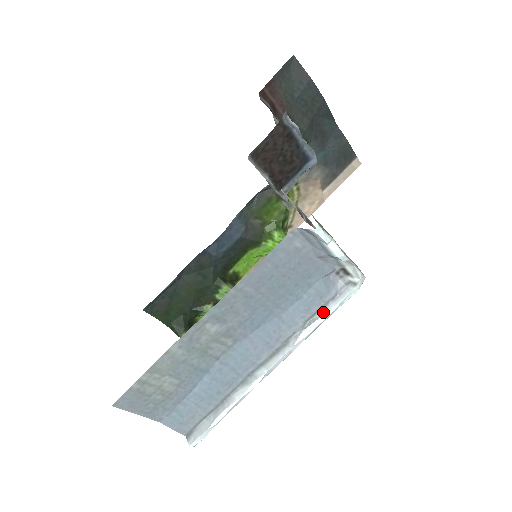
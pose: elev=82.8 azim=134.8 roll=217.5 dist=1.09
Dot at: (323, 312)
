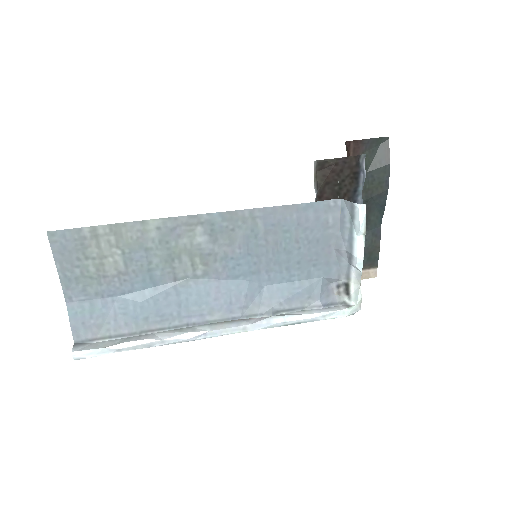
Dot at: (302, 312)
